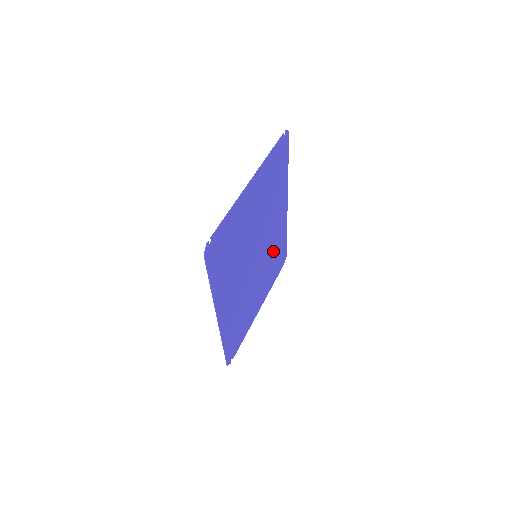
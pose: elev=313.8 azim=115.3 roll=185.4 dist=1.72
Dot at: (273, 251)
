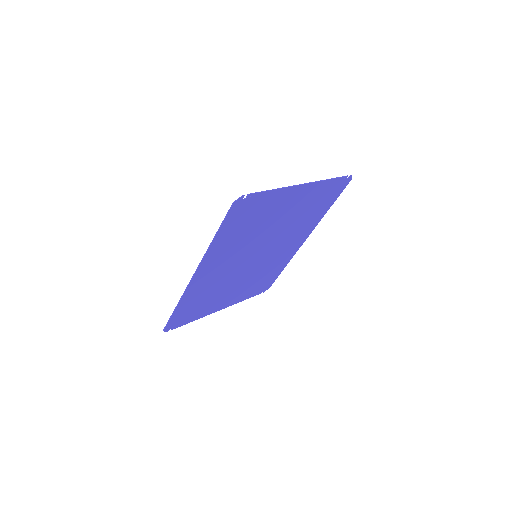
Dot at: (267, 269)
